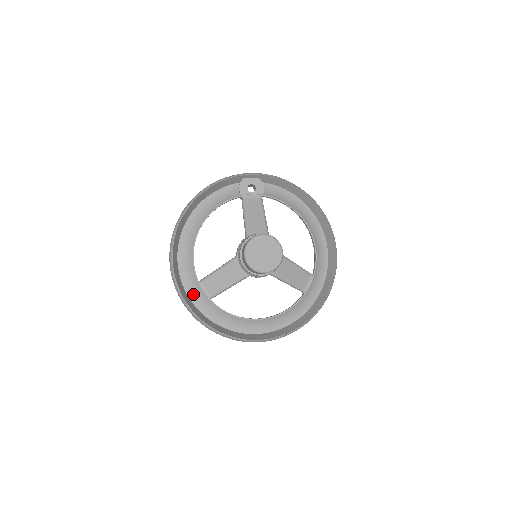
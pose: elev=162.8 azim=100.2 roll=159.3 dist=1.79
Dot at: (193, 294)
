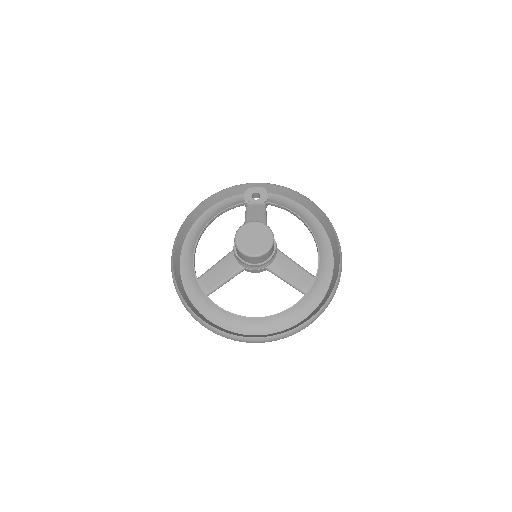
Dot at: (191, 291)
